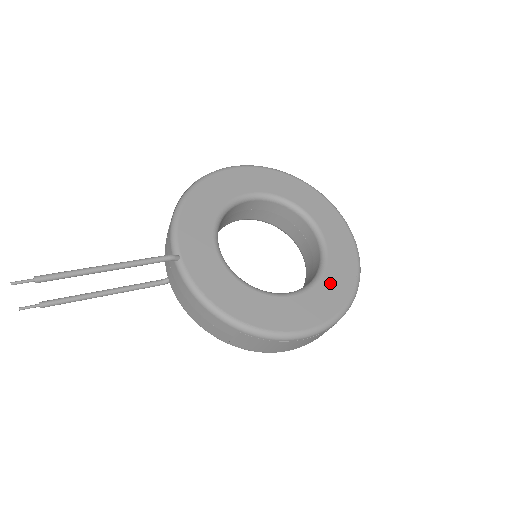
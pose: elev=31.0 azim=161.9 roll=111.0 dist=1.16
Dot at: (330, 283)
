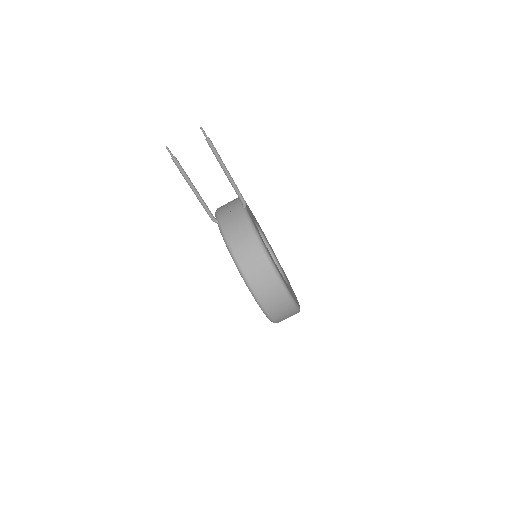
Dot at: (292, 293)
